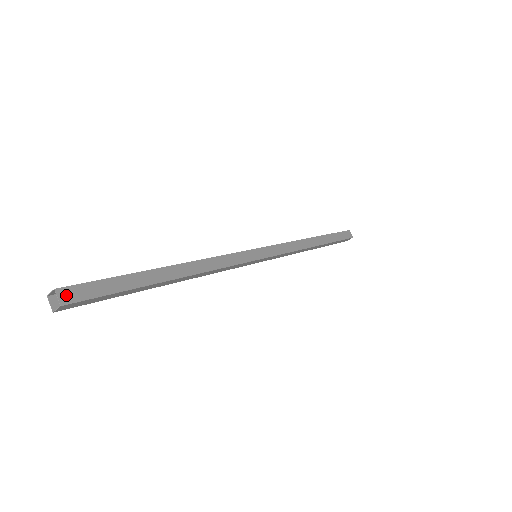
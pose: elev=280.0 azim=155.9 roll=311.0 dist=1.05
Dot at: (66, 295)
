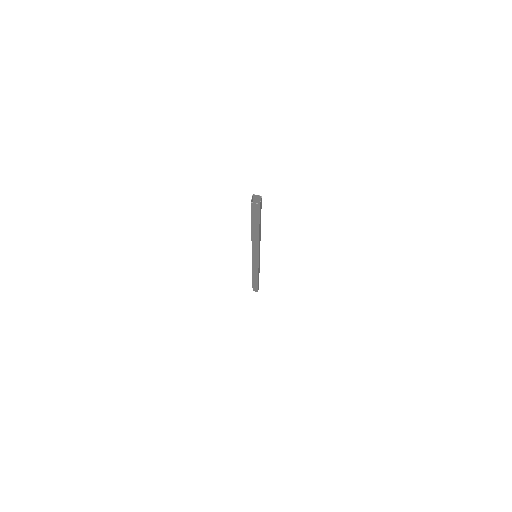
Dot at: (257, 197)
